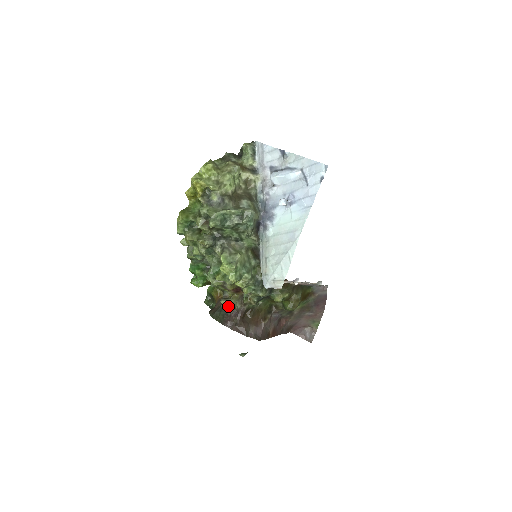
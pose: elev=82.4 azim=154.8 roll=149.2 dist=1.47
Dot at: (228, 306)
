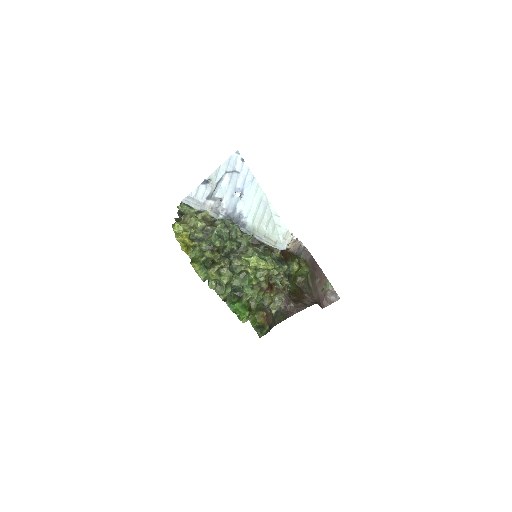
Dot at: (277, 304)
